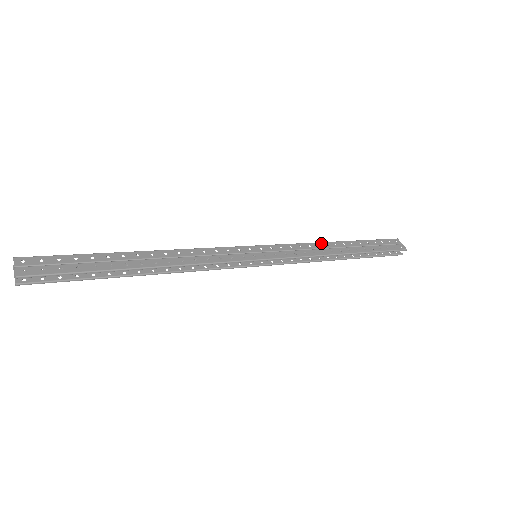
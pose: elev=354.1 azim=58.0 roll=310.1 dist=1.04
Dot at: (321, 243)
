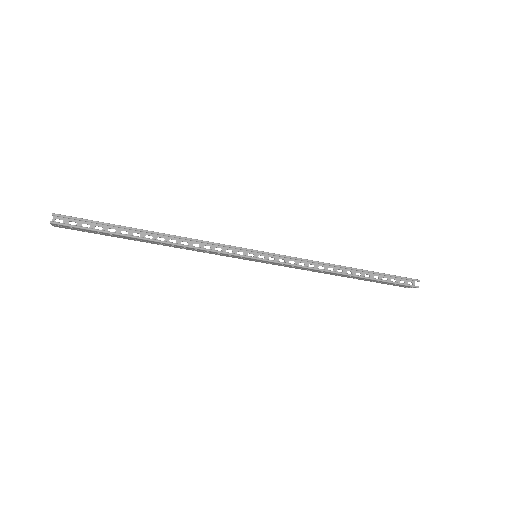
Dot at: occluded
